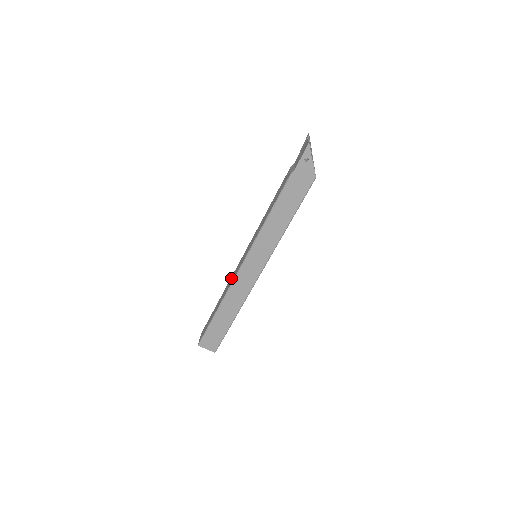
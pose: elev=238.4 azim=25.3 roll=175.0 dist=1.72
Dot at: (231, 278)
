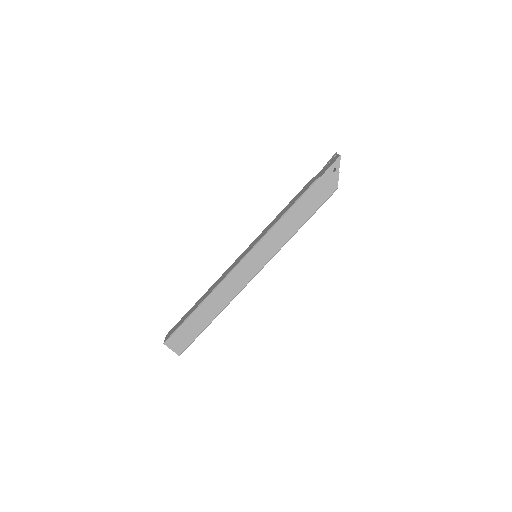
Dot at: (222, 275)
